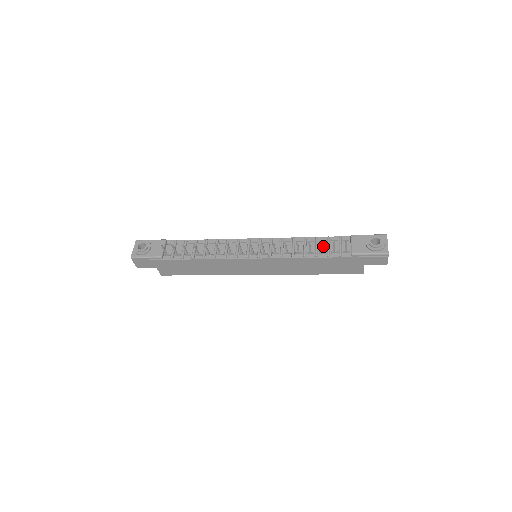
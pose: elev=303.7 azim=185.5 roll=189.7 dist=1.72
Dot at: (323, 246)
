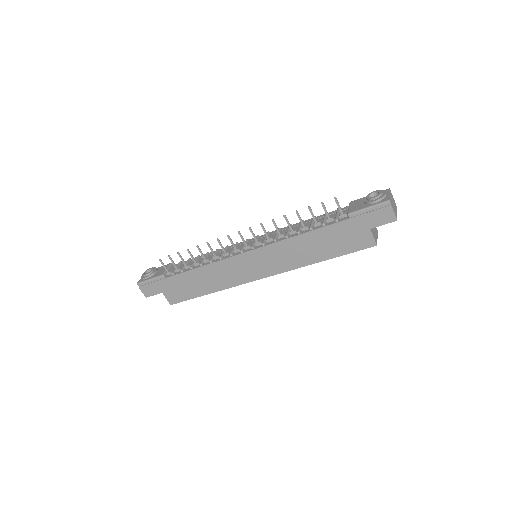
Dot at: (320, 221)
